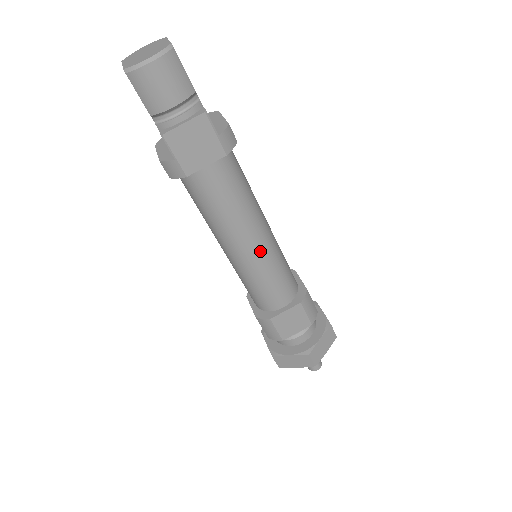
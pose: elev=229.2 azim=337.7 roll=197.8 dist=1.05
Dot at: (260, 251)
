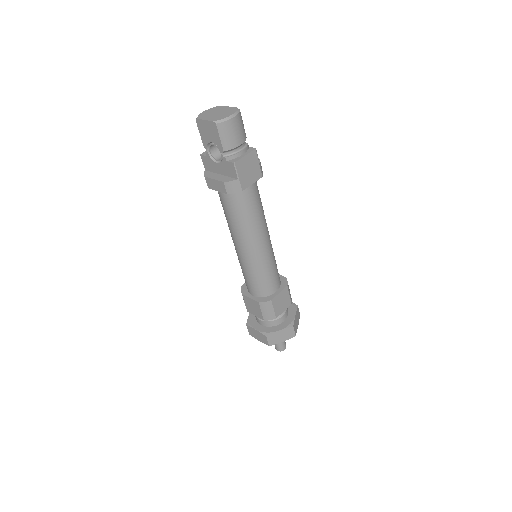
Dot at: (268, 247)
